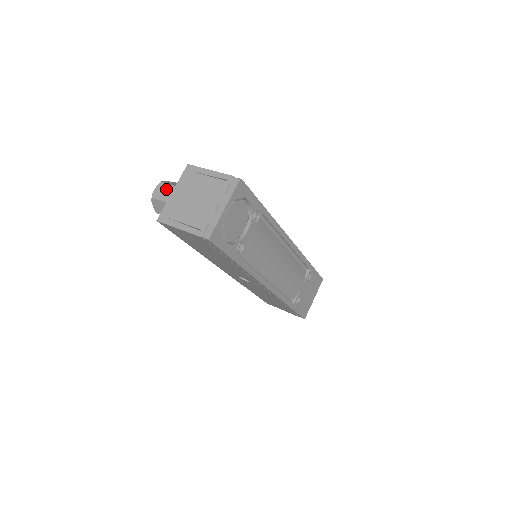
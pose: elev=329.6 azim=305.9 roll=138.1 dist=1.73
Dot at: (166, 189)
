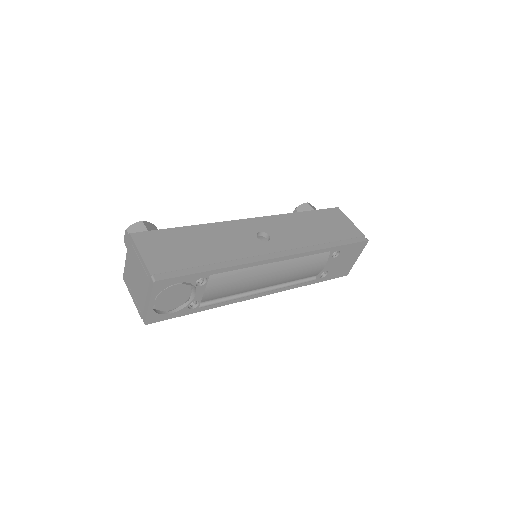
Dot at: occluded
